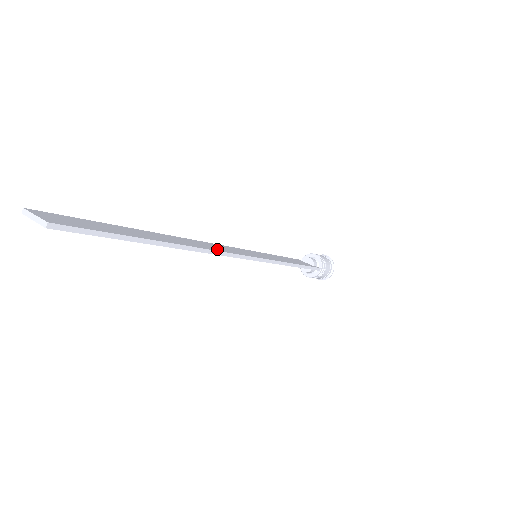
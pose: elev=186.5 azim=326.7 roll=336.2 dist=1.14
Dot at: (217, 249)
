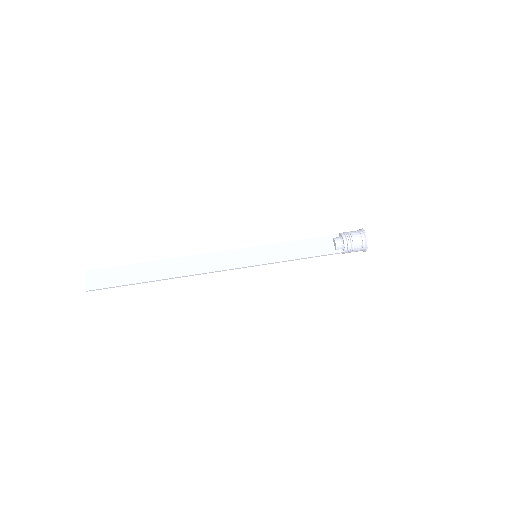
Dot at: (204, 269)
